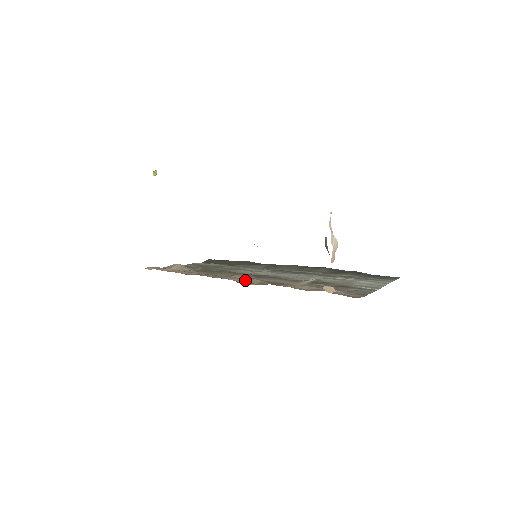
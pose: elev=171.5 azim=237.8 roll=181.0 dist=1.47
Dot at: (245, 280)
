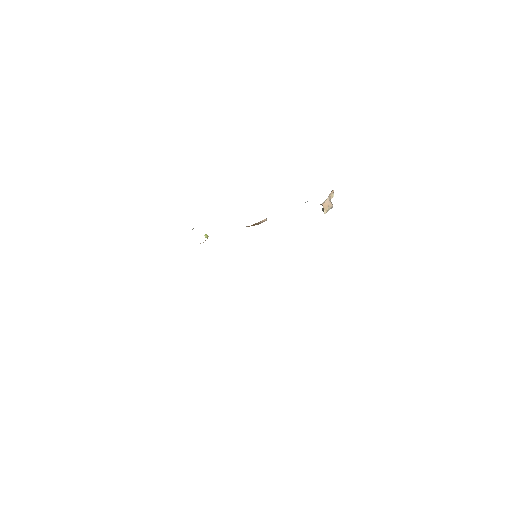
Dot at: occluded
